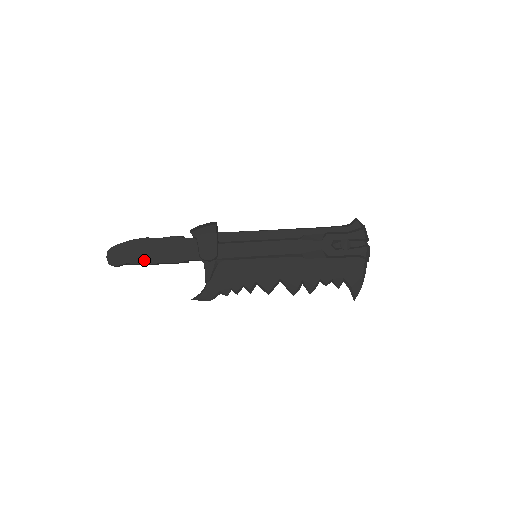
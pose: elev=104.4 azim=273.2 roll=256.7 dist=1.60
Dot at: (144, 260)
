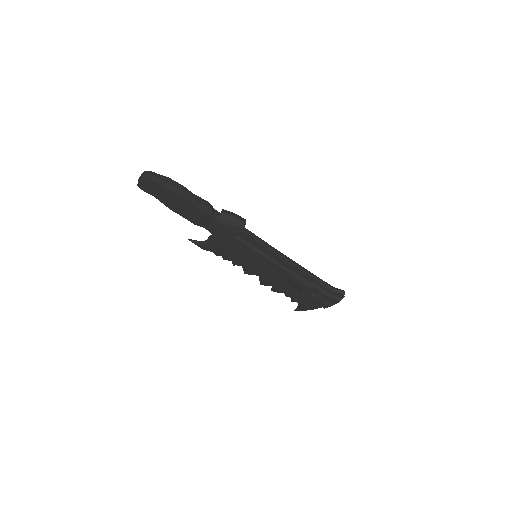
Dot at: (168, 205)
